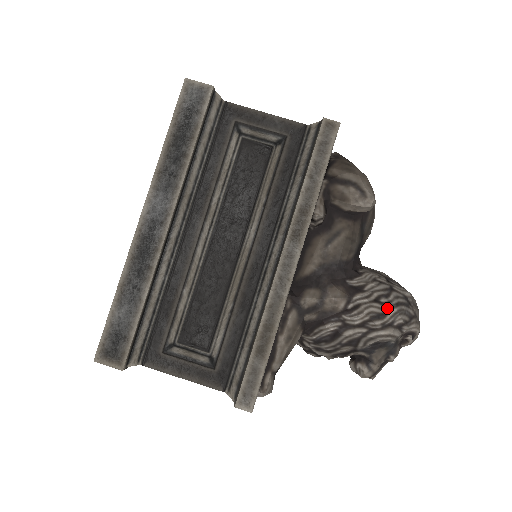
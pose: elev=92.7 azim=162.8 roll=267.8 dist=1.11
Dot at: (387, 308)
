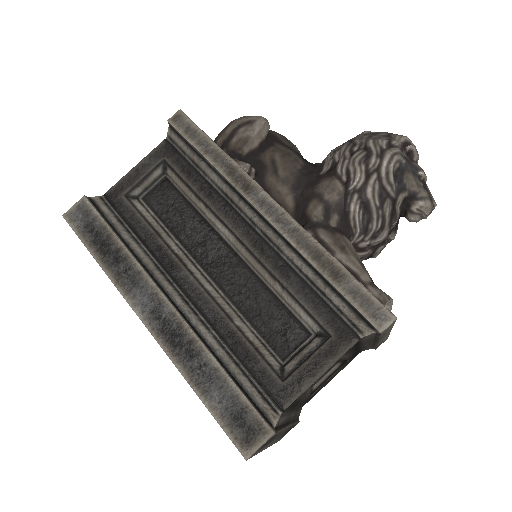
Dot at: (365, 147)
